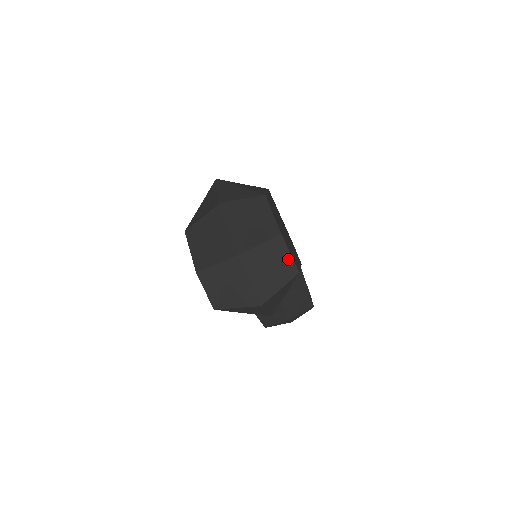
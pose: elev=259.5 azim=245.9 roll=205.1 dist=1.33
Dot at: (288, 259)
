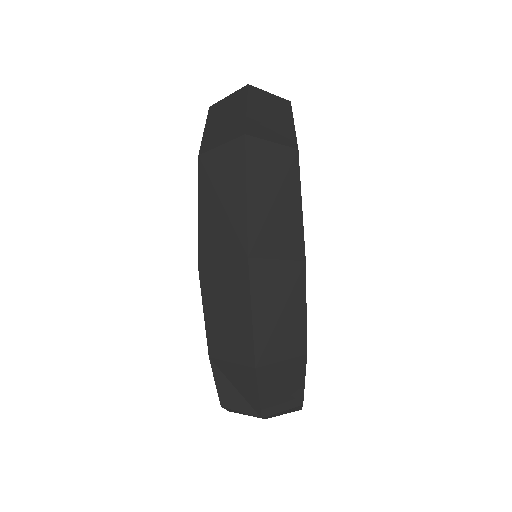
Dot at: occluded
